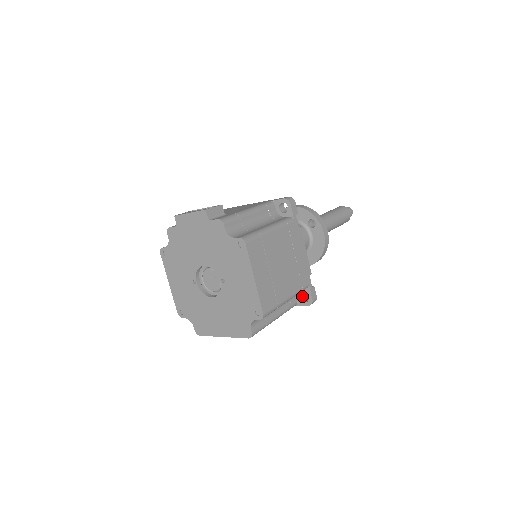
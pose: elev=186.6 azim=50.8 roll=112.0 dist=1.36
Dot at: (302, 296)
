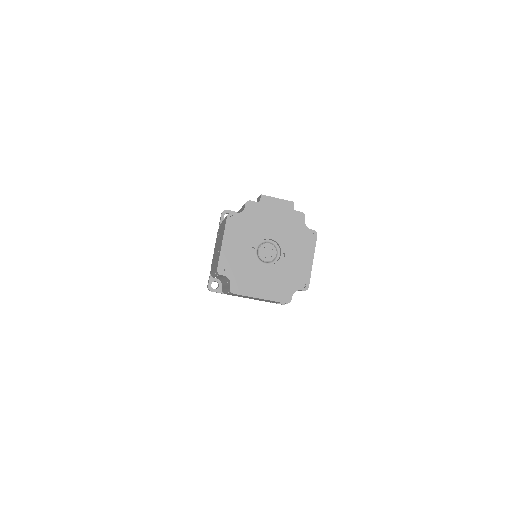
Dot at: occluded
